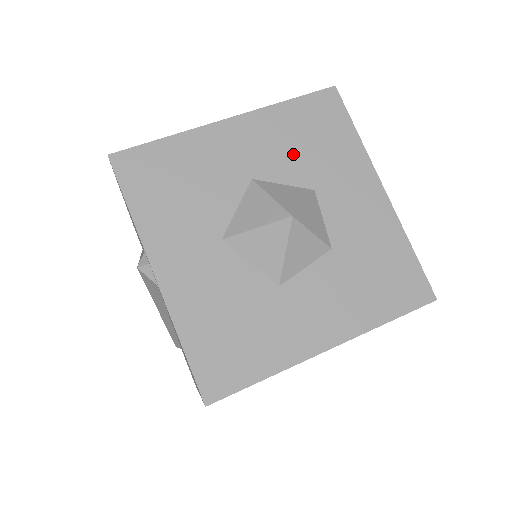
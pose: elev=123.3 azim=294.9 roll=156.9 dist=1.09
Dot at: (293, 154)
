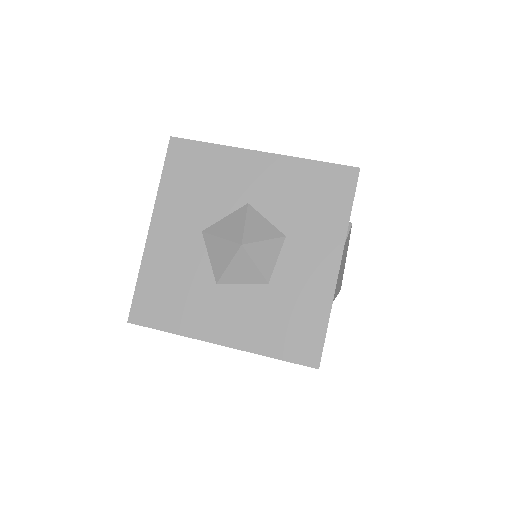
Dot at: (289, 202)
